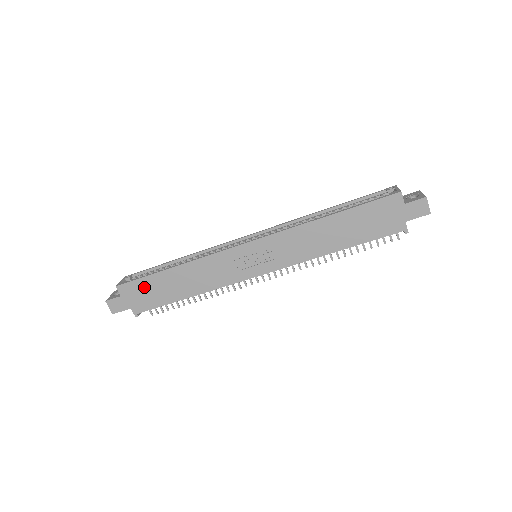
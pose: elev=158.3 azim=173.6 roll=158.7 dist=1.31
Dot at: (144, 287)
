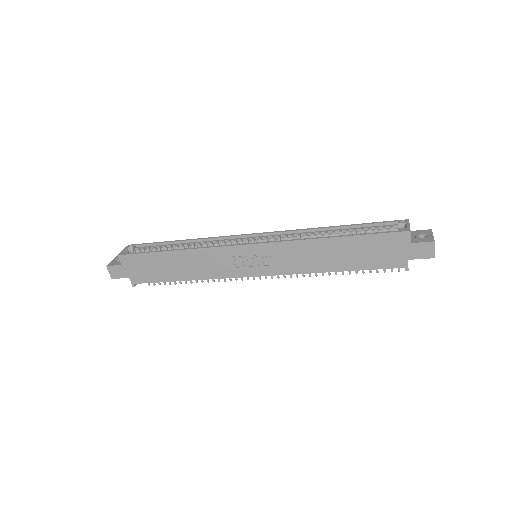
Dot at: (144, 262)
